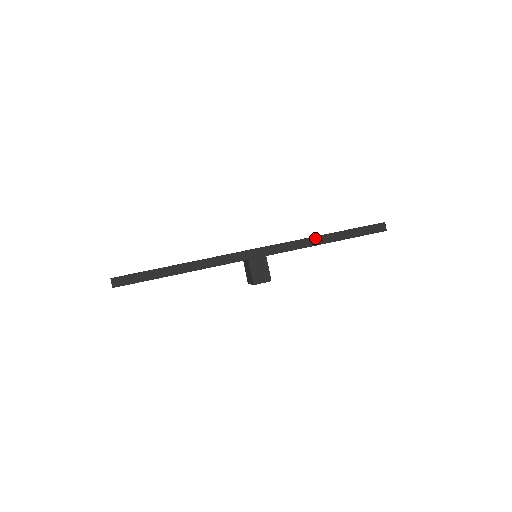
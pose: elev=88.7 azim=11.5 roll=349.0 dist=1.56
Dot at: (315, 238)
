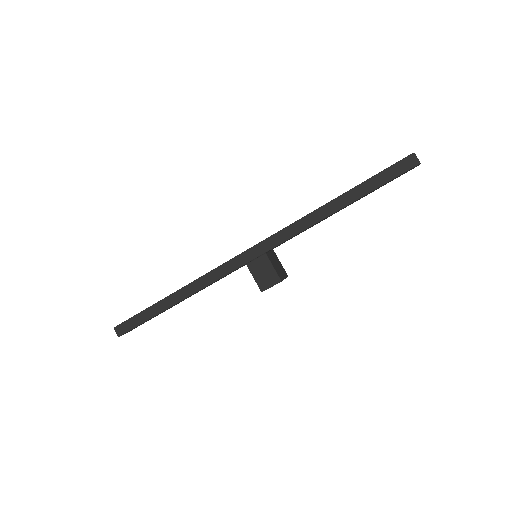
Dot at: (319, 210)
